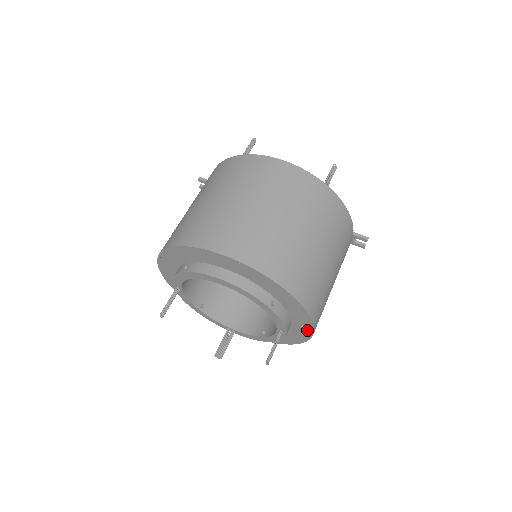
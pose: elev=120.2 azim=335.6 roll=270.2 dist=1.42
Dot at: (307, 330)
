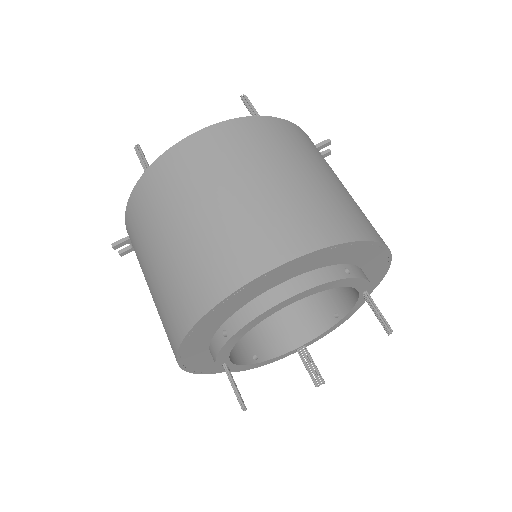
Dot at: (383, 266)
